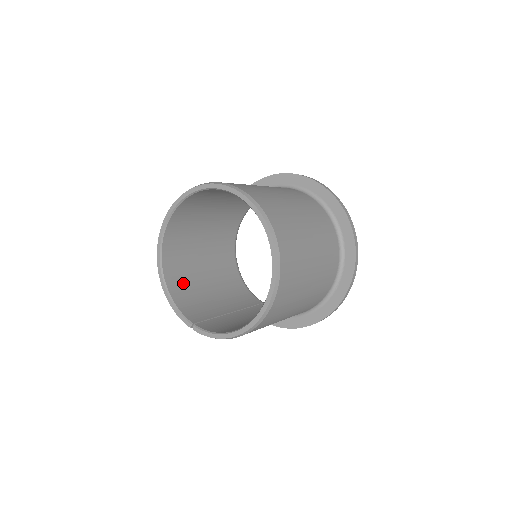
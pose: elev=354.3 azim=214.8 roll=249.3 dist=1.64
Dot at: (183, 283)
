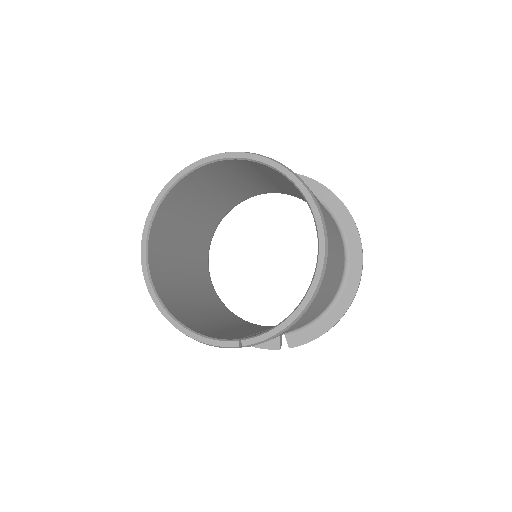
Dot at: (193, 320)
